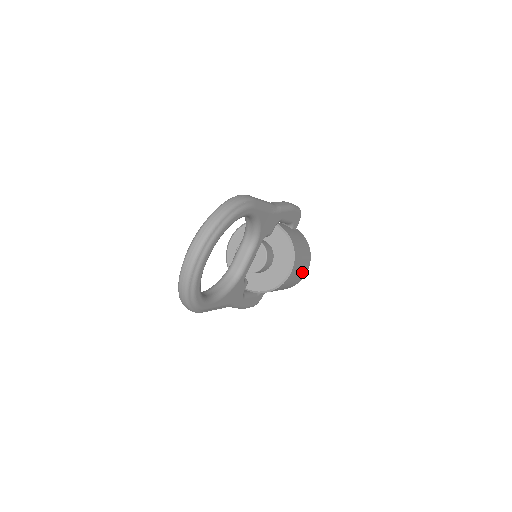
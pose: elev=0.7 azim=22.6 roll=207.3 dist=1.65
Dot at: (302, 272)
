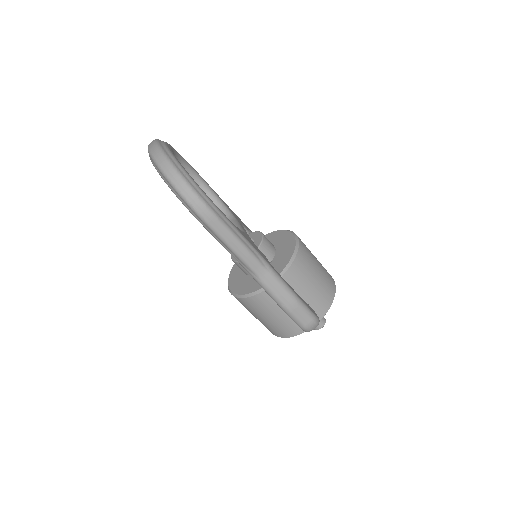
Dot at: occluded
